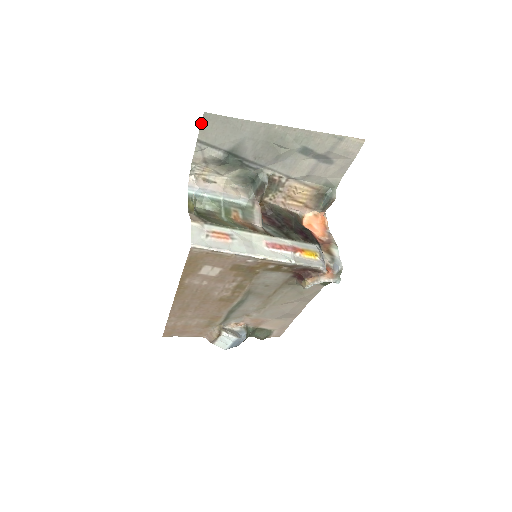
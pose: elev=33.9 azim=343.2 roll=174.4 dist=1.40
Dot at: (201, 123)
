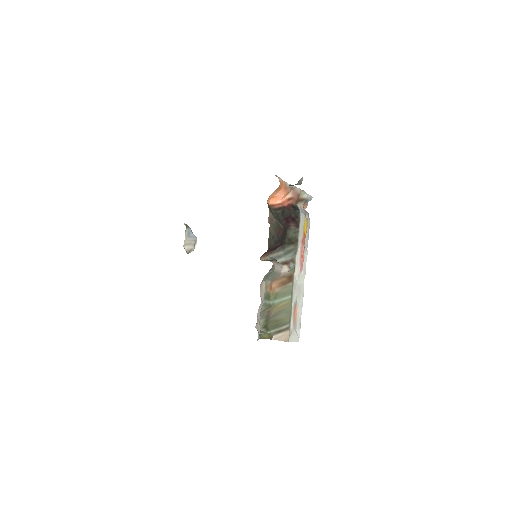
Dot at: occluded
